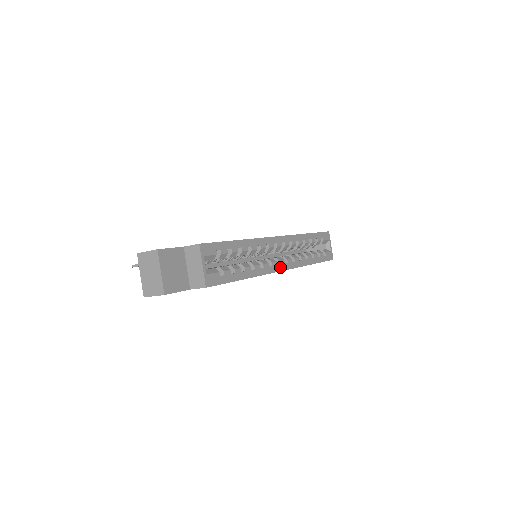
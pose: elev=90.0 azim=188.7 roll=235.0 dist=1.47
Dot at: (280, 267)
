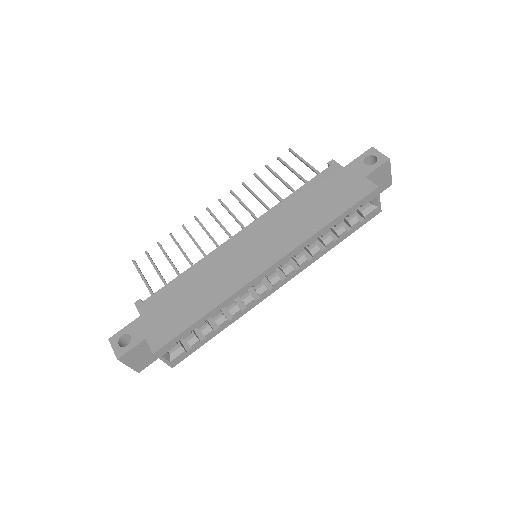
Dot at: (274, 289)
